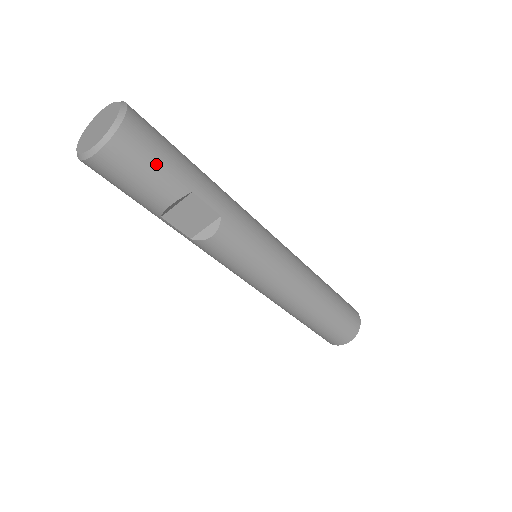
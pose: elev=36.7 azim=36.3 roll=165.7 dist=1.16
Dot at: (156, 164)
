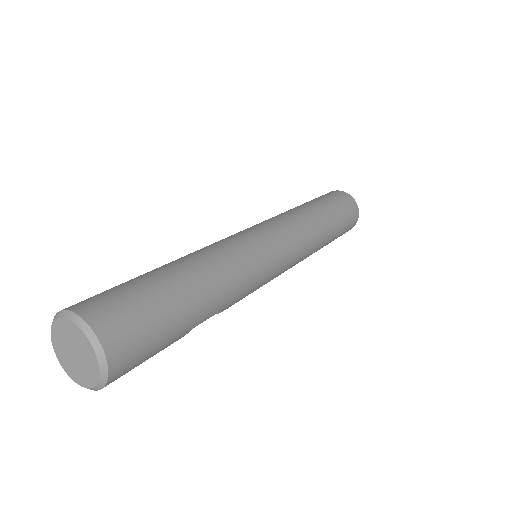
Dot at: (152, 355)
